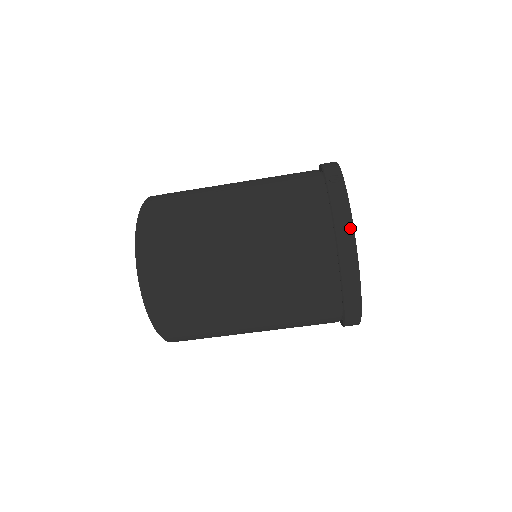
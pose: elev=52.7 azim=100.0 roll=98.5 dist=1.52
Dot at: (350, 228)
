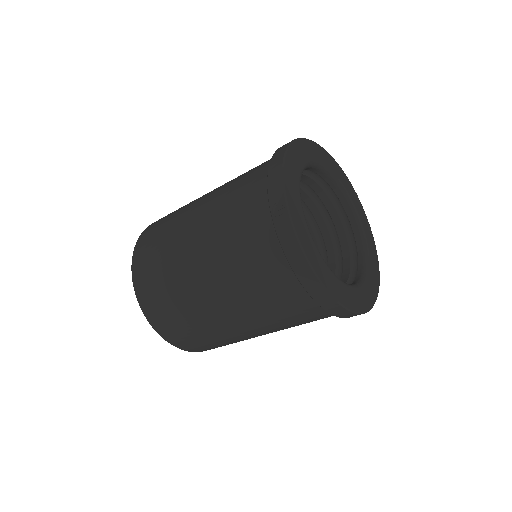
Dot at: (309, 271)
